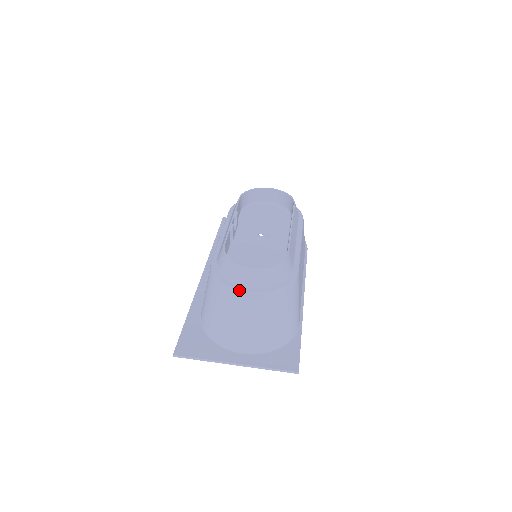
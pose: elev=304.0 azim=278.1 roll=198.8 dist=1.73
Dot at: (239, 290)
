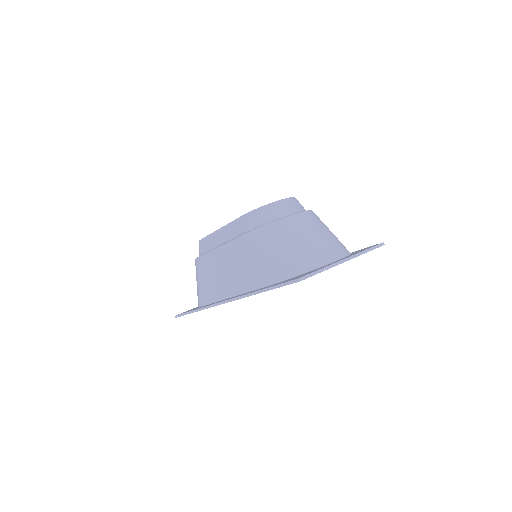
Dot at: (292, 215)
